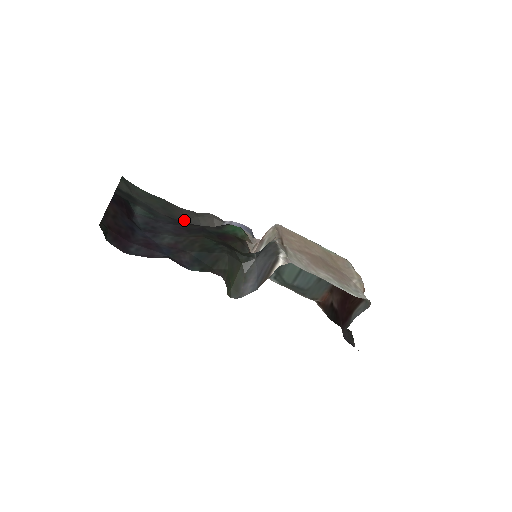
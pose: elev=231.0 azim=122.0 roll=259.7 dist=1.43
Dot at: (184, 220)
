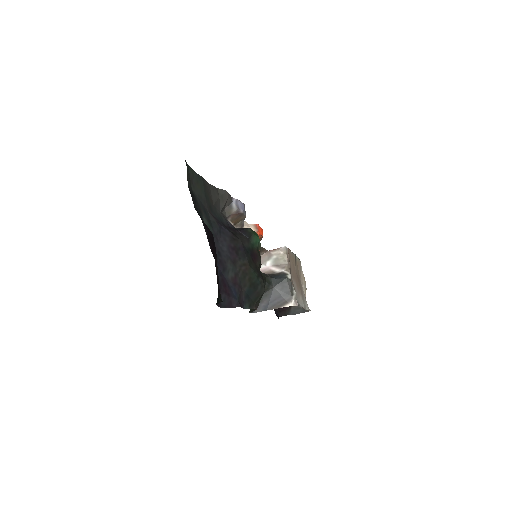
Dot at: (214, 207)
